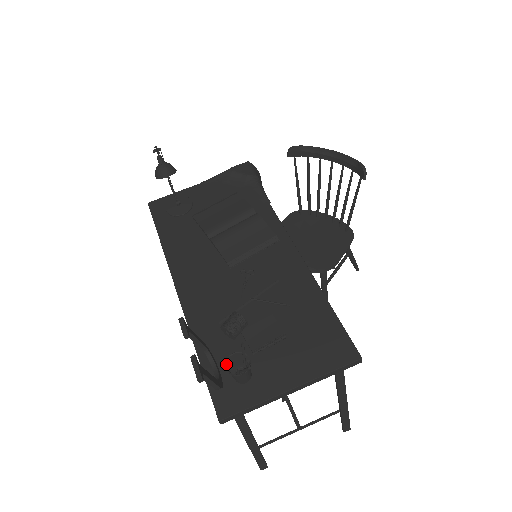
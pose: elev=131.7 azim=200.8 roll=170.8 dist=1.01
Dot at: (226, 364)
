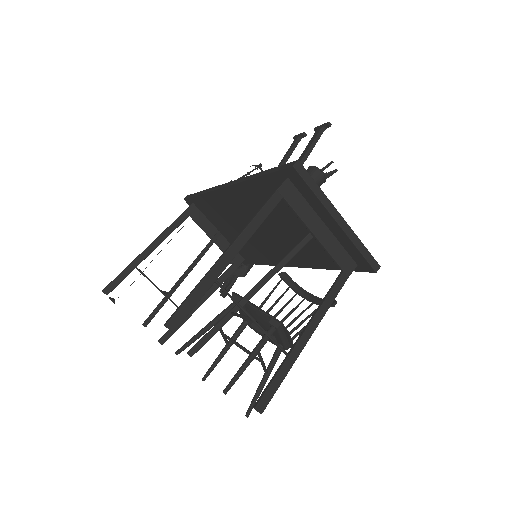
Dot at: (309, 167)
